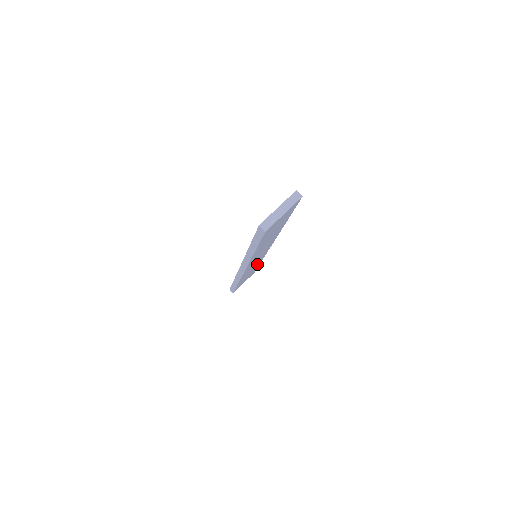
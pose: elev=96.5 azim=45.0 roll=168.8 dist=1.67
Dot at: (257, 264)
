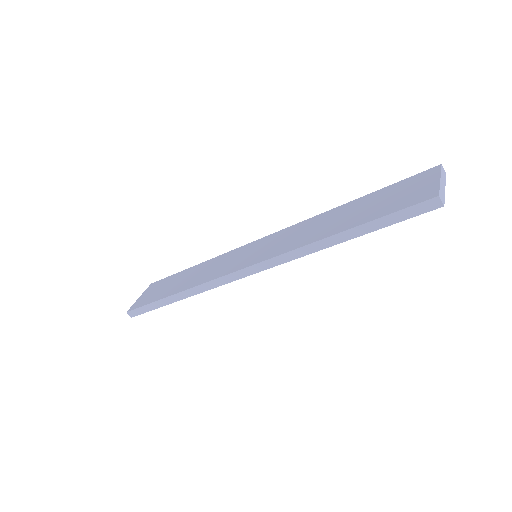
Dot at: occluded
